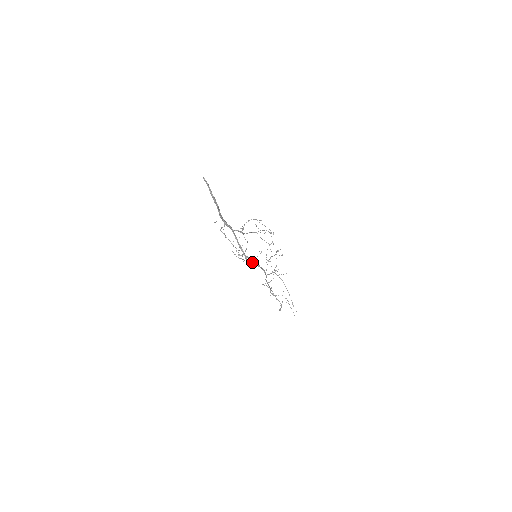
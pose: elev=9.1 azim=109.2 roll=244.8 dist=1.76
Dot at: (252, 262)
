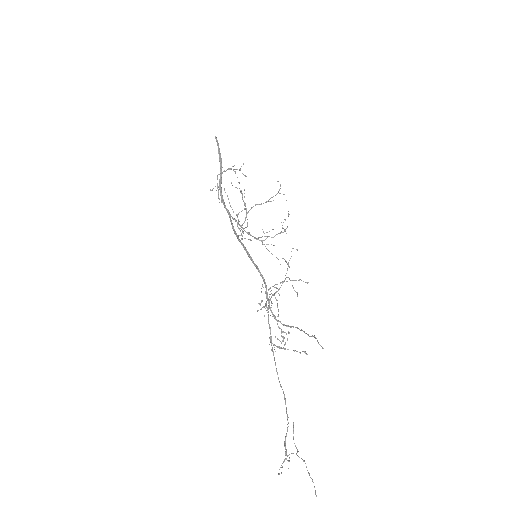
Dot at: occluded
